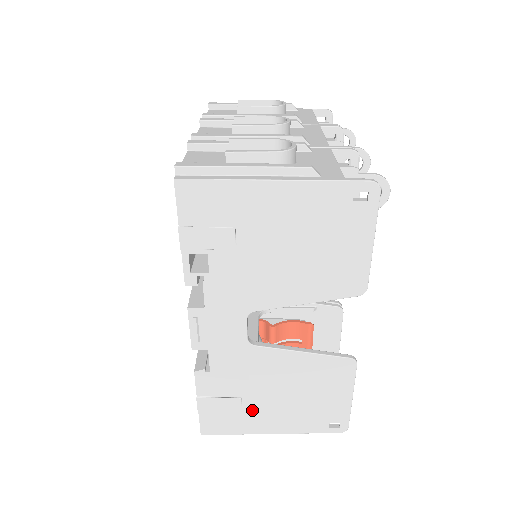
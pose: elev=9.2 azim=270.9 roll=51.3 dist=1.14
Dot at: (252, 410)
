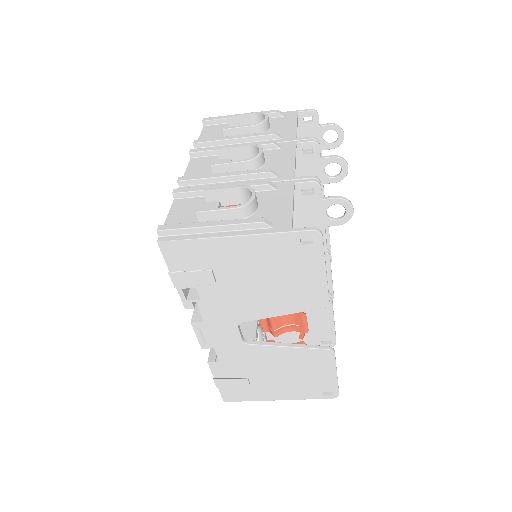
Dot at: (259, 385)
